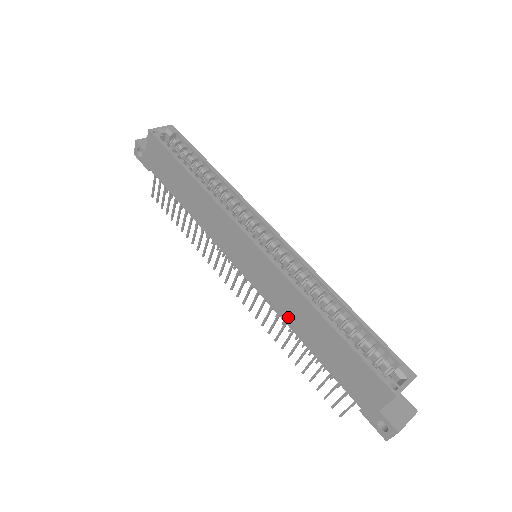
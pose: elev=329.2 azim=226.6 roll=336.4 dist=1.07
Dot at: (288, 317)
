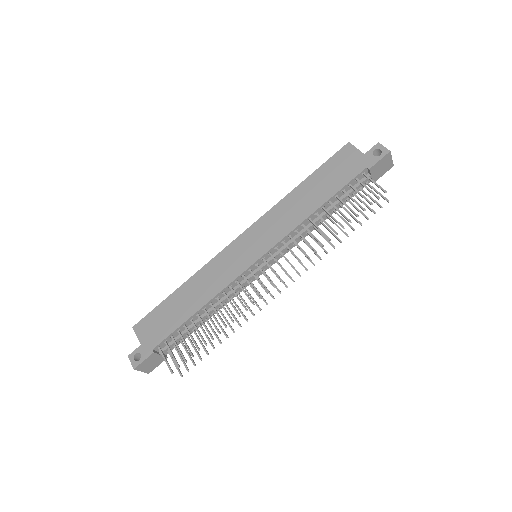
Dot at: (297, 218)
